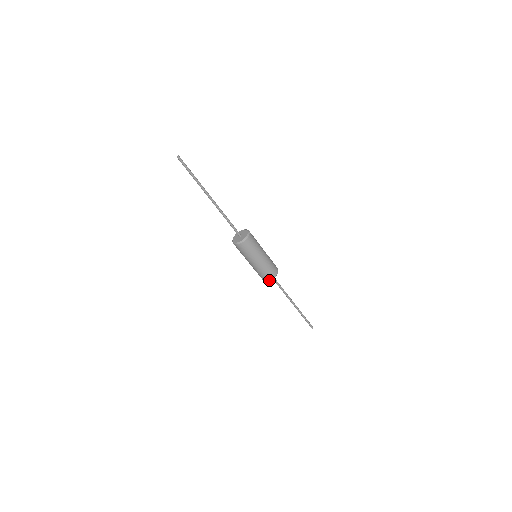
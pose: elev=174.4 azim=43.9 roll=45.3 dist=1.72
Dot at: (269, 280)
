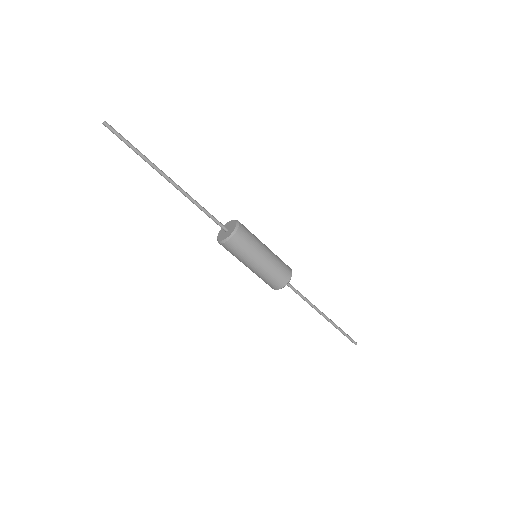
Dot at: (284, 285)
